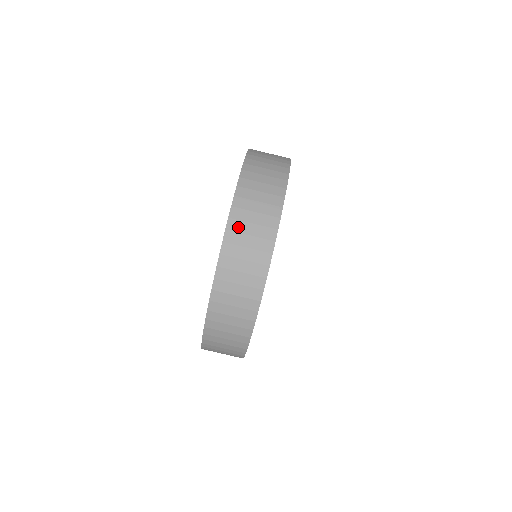
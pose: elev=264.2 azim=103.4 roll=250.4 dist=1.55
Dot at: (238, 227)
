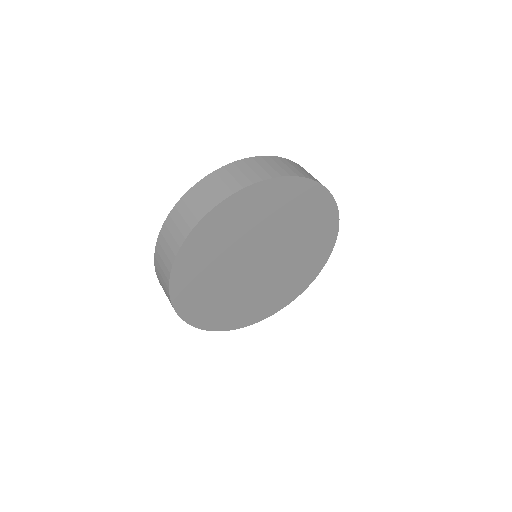
Dot at: (298, 166)
